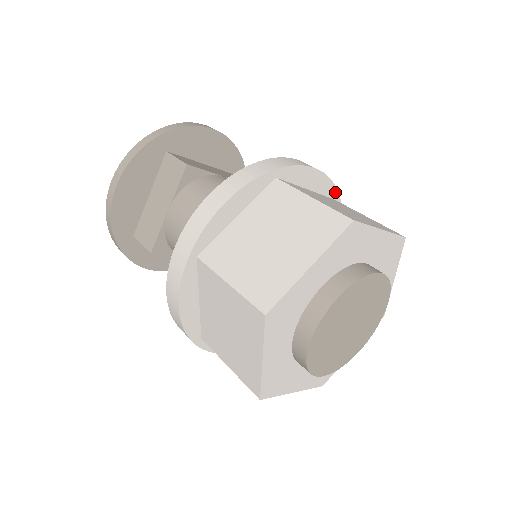
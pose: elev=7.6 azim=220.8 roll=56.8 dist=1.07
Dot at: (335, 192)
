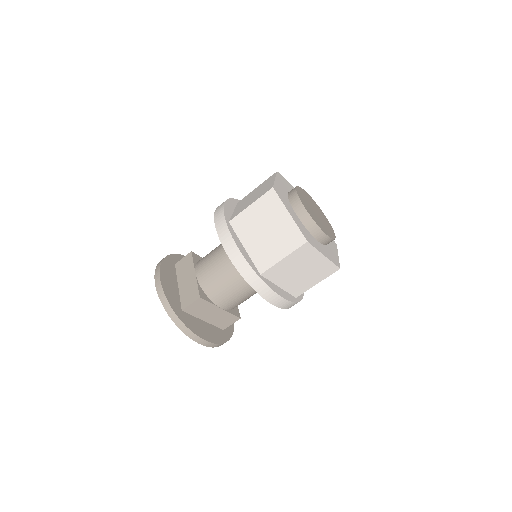
Dot at: occluded
